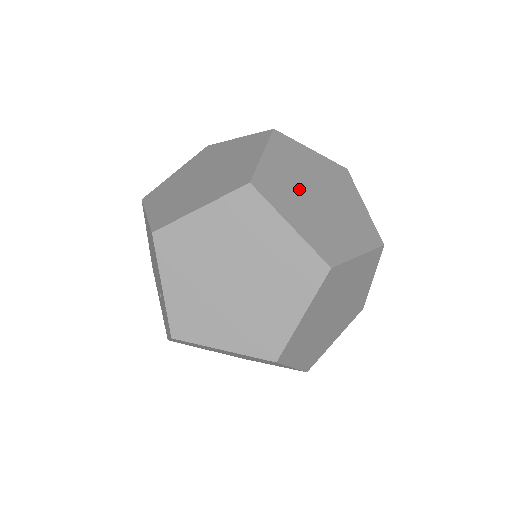
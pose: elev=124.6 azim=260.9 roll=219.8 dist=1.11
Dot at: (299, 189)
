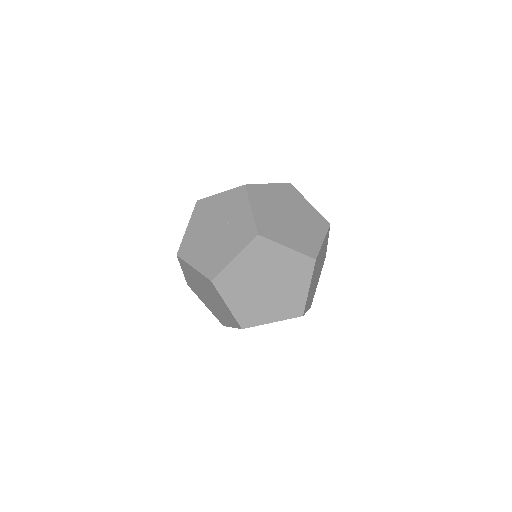
Dot at: occluded
